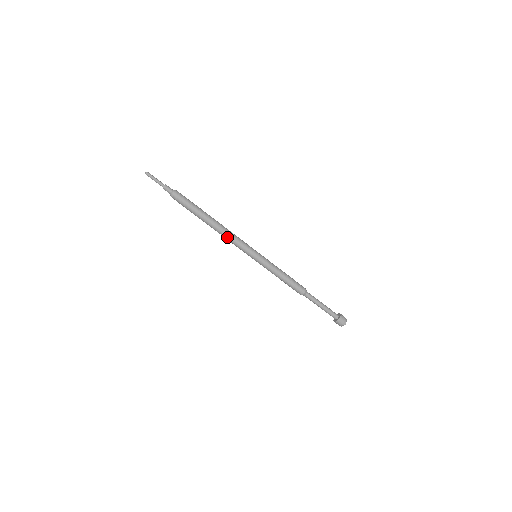
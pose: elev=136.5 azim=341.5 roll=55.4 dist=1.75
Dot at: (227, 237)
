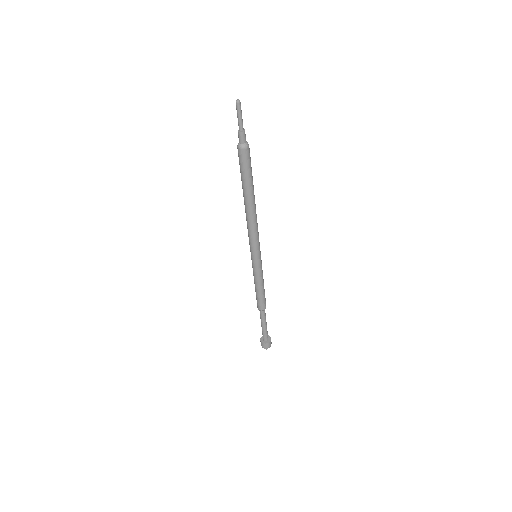
Dot at: (249, 225)
